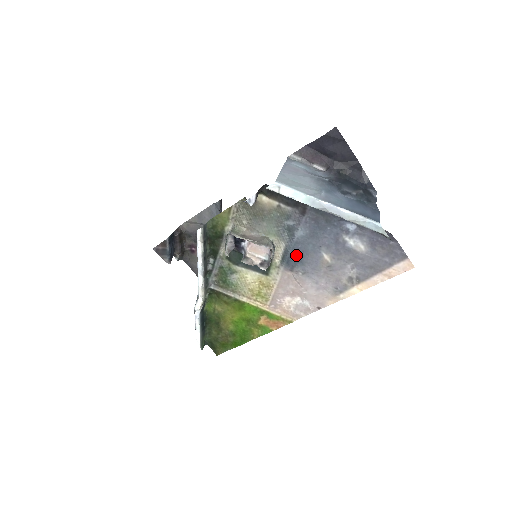
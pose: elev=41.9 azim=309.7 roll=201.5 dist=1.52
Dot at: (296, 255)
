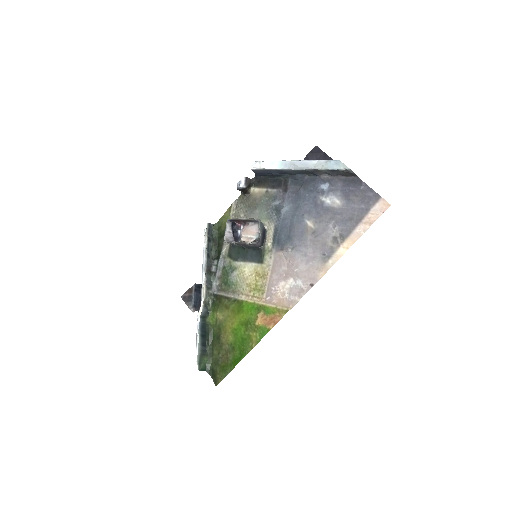
Dot at: (284, 232)
